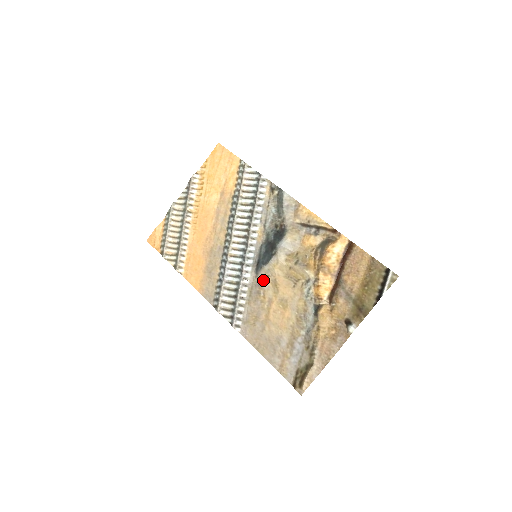
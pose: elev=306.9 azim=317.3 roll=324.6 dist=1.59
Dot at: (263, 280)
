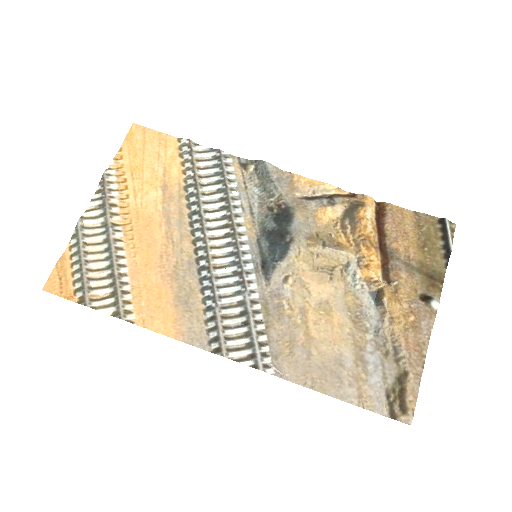
Dot at: (280, 285)
